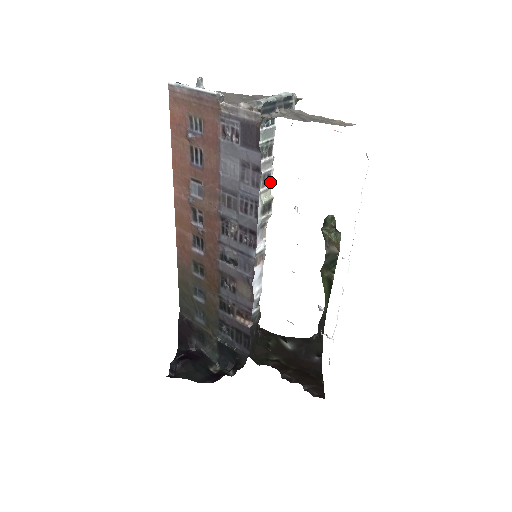
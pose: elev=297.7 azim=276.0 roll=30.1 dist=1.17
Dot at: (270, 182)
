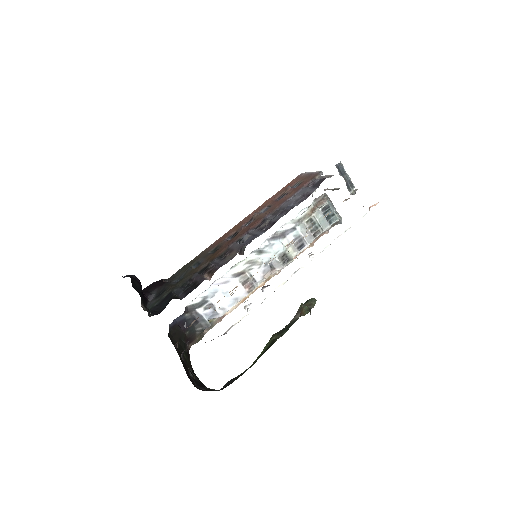
Dot at: (300, 251)
